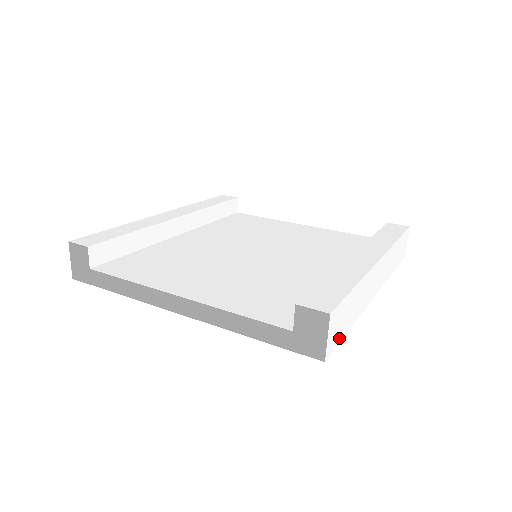
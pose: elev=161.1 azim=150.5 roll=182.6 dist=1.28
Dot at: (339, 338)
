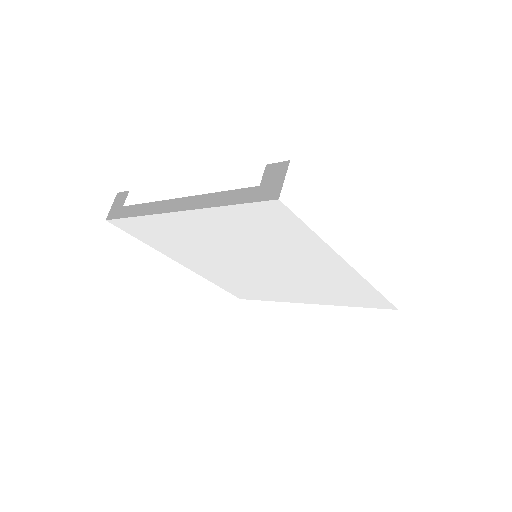
Dot at: (299, 211)
